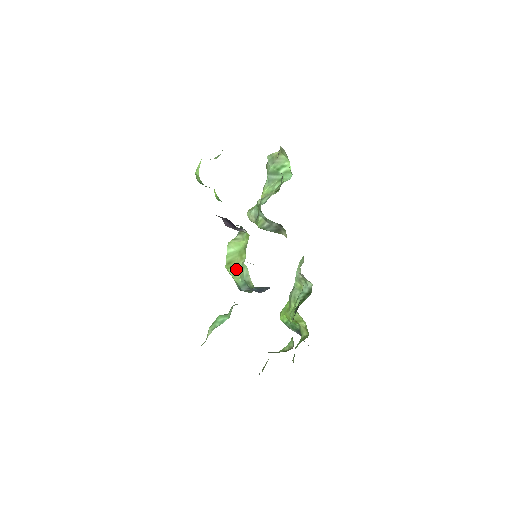
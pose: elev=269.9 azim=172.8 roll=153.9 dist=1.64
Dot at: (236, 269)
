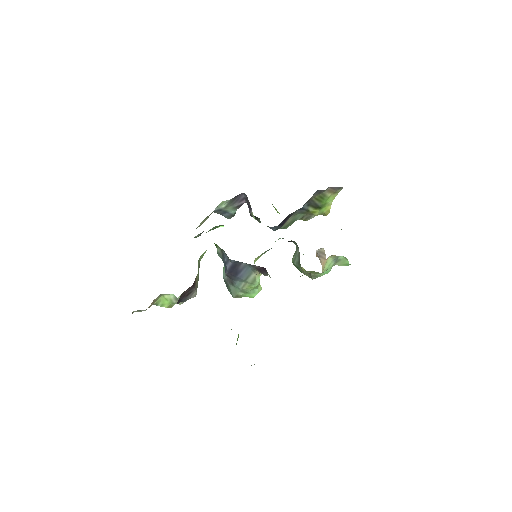
Dot at: occluded
